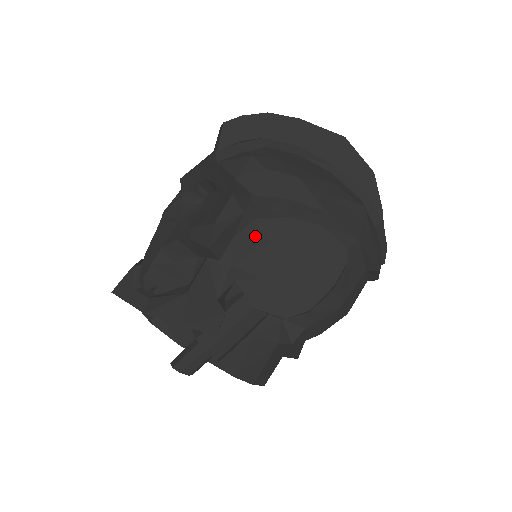
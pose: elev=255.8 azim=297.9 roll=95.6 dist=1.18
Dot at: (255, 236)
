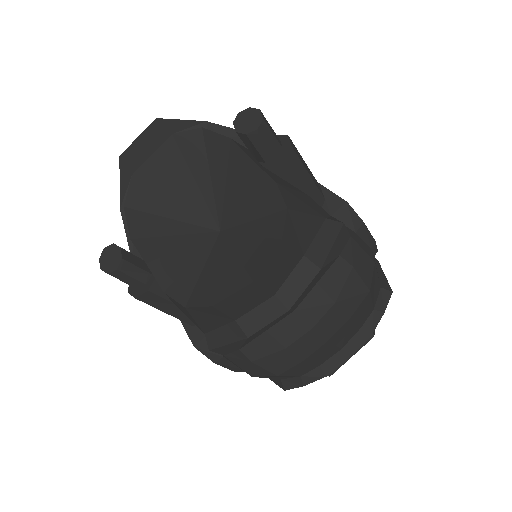
Dot at: occluded
